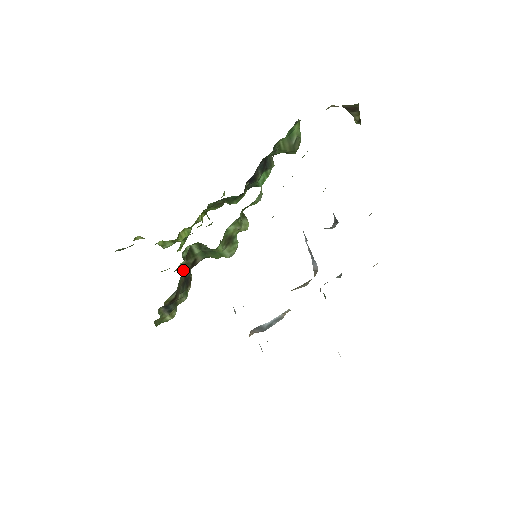
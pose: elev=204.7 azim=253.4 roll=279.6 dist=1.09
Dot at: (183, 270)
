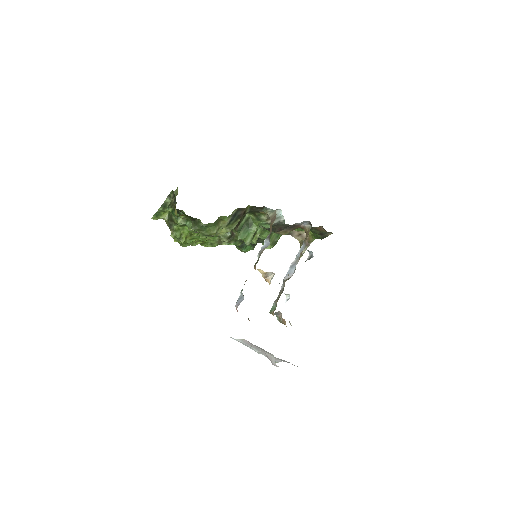
Dot at: occluded
